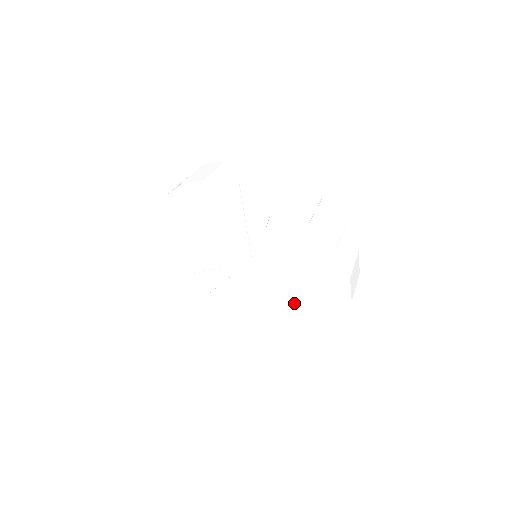
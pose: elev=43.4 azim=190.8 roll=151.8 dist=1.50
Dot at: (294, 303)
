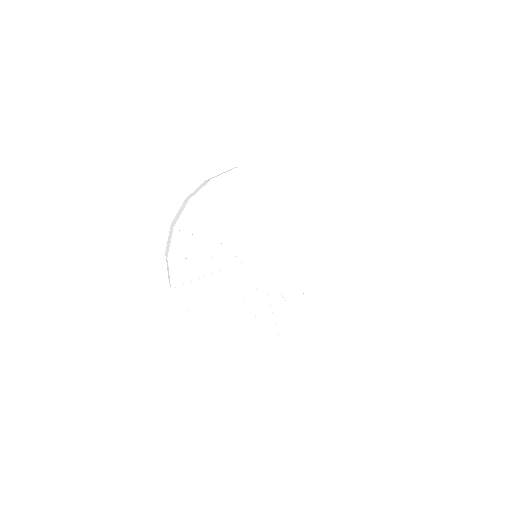
Dot at: (294, 290)
